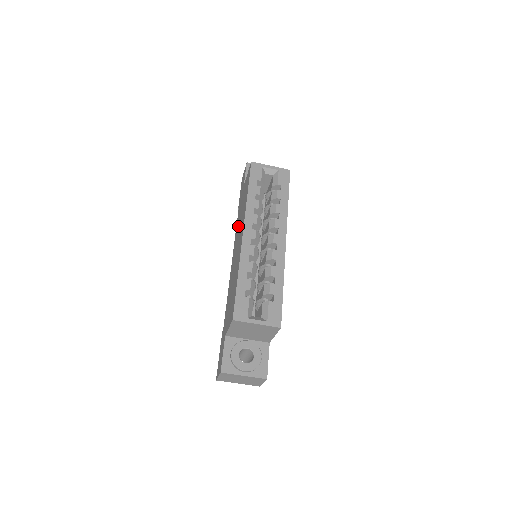
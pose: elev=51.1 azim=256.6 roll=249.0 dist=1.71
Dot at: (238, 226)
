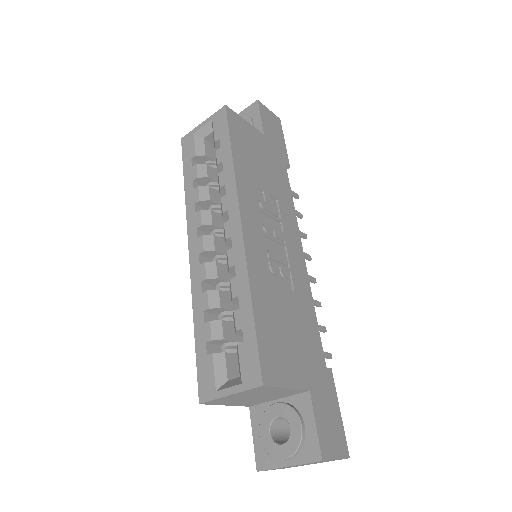
Dot at: occluded
